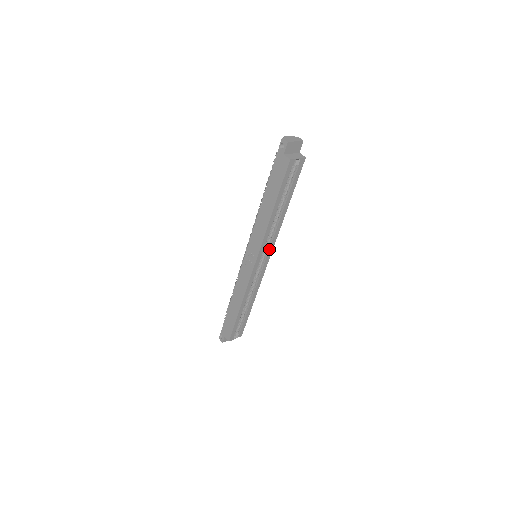
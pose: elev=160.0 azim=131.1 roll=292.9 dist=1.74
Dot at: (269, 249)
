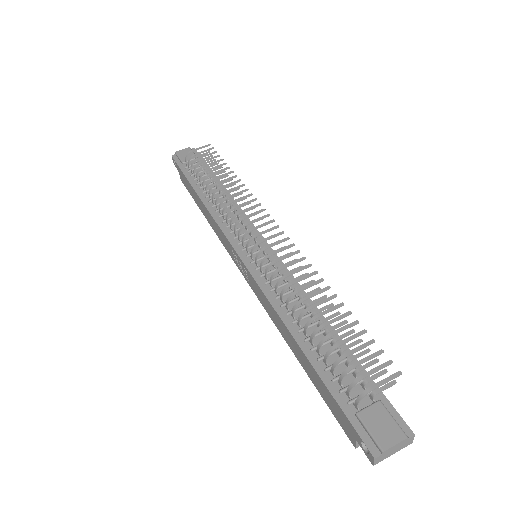
Dot at: occluded
